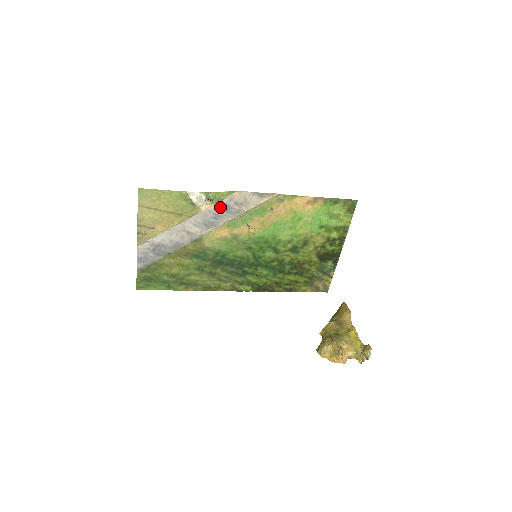
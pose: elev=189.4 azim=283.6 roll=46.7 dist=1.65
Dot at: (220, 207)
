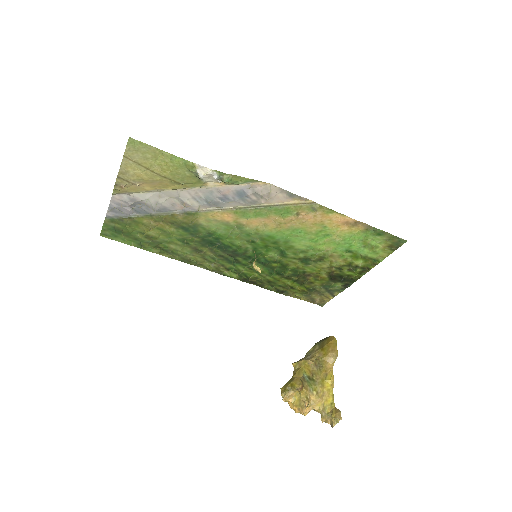
Dot at: (233, 190)
